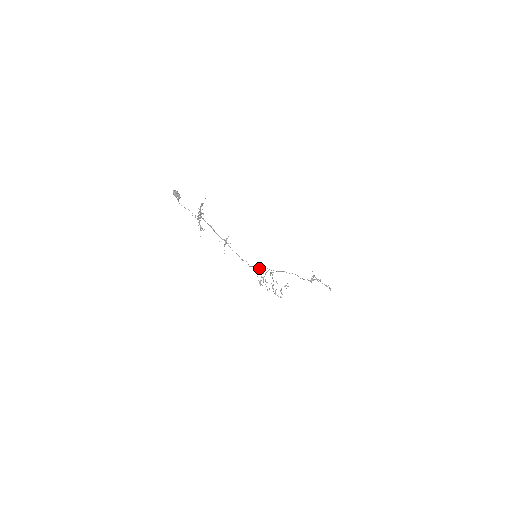
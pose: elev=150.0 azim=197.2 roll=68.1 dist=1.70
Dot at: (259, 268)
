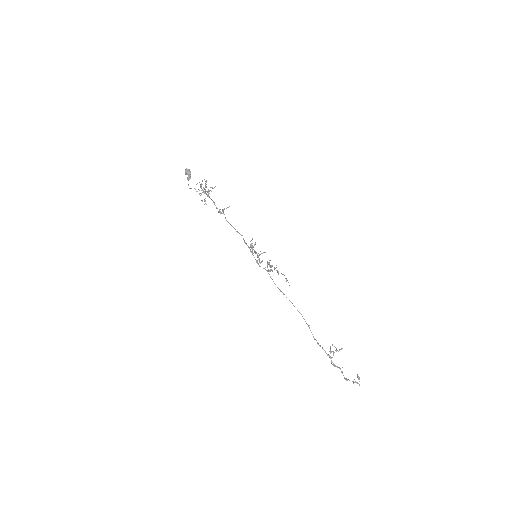
Dot at: (255, 243)
